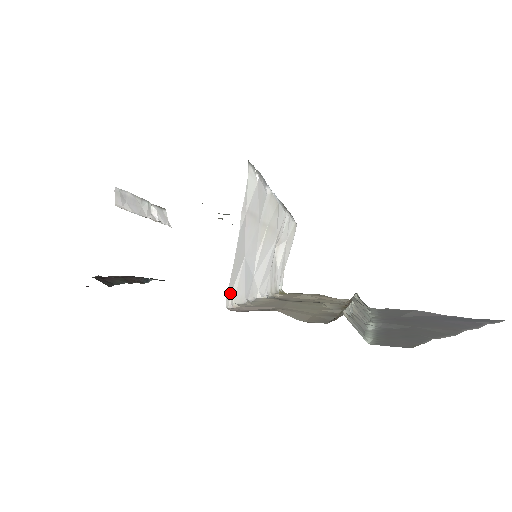
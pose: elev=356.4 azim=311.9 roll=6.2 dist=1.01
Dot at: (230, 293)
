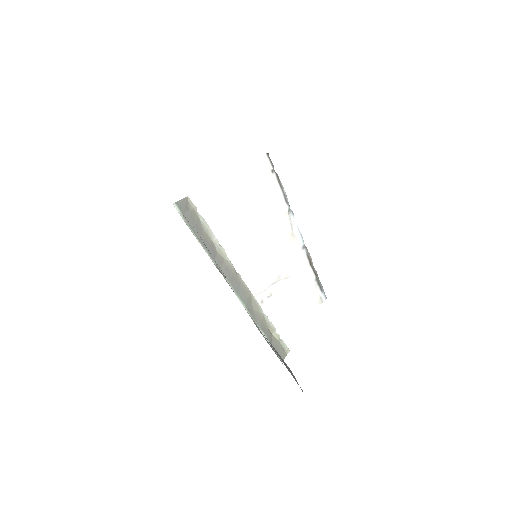
Dot at: (197, 209)
